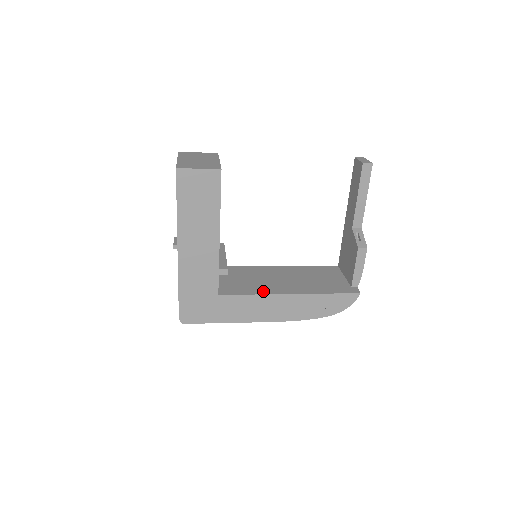
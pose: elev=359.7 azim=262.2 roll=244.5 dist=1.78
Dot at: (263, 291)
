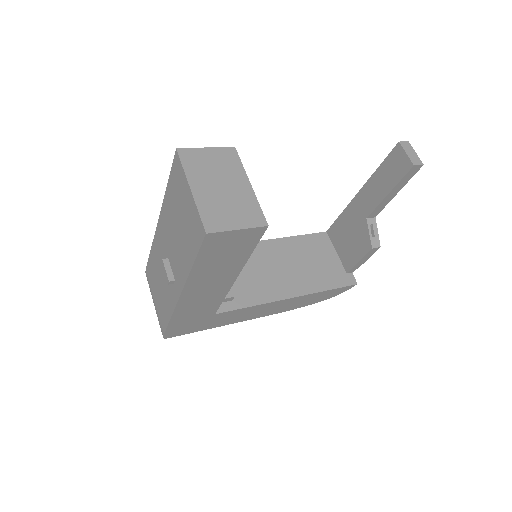
Dot at: (262, 297)
